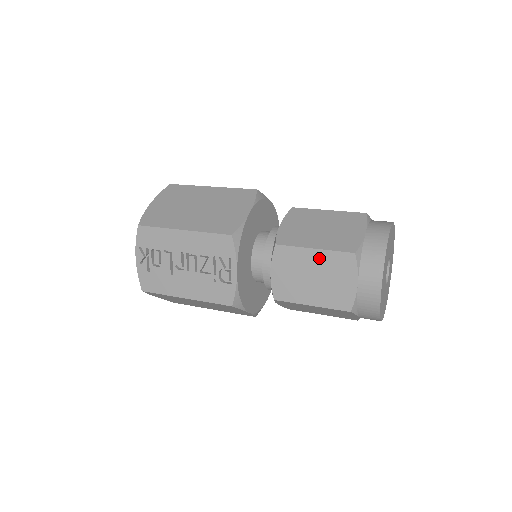
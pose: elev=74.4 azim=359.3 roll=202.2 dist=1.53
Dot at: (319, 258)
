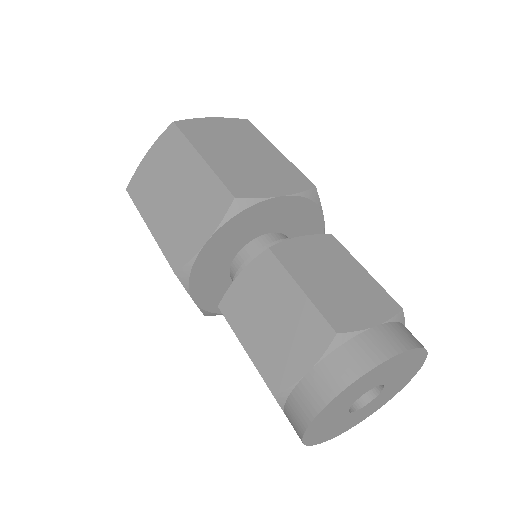
Dot at: occluded
